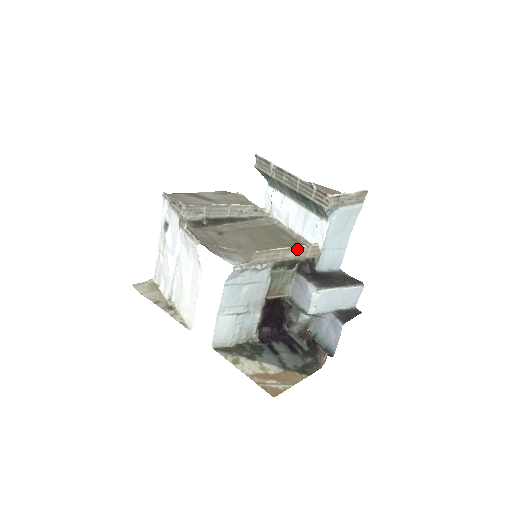
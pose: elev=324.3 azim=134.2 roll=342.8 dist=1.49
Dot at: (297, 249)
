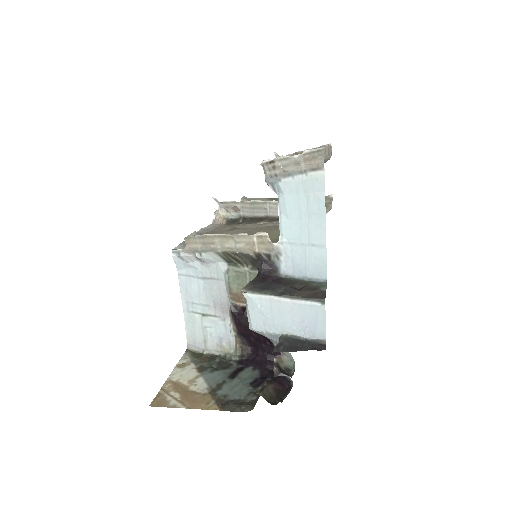
Dot at: (236, 237)
